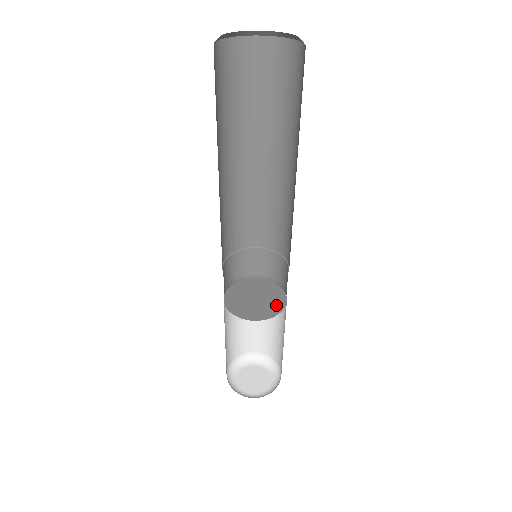
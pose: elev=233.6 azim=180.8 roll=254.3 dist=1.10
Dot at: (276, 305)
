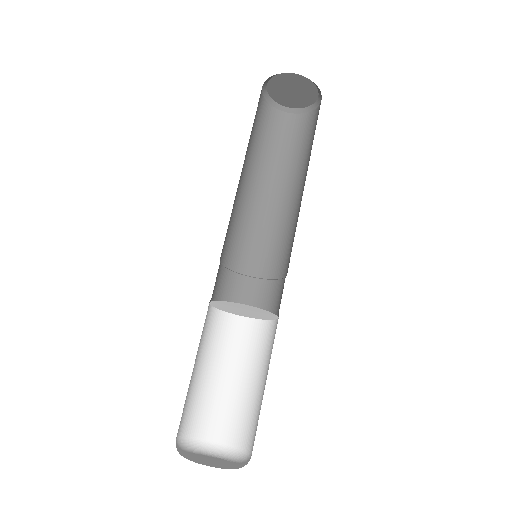
Dot at: (264, 312)
